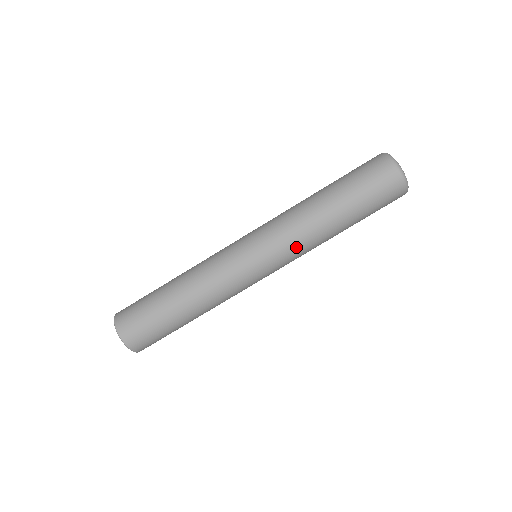
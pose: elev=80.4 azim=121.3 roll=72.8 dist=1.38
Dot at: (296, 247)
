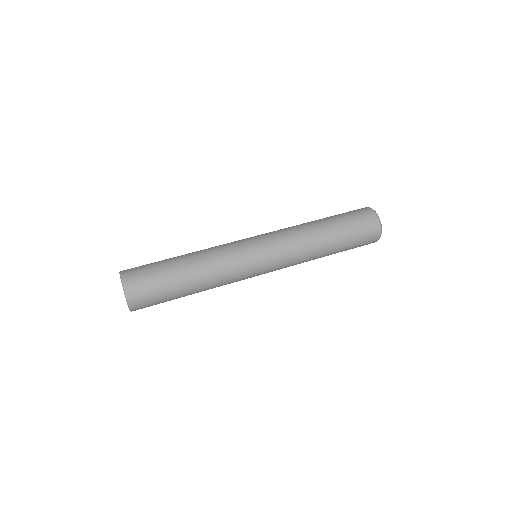
Dot at: (290, 240)
